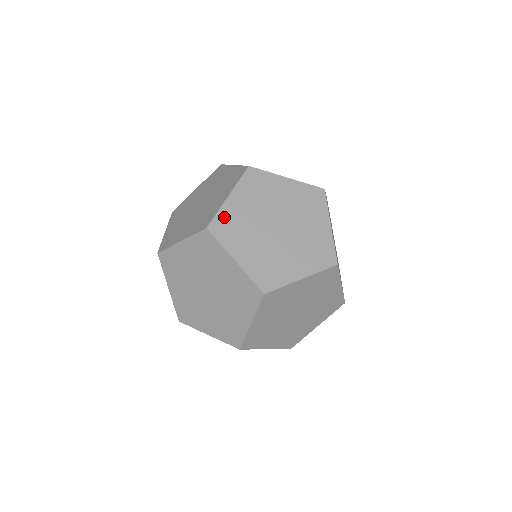
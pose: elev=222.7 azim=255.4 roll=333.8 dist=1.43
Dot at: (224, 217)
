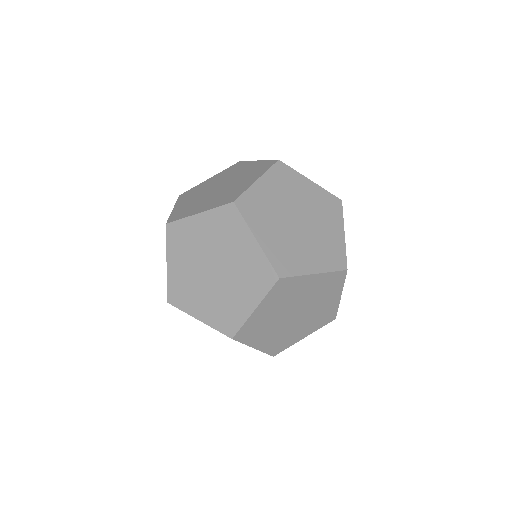
Dot at: occluded
